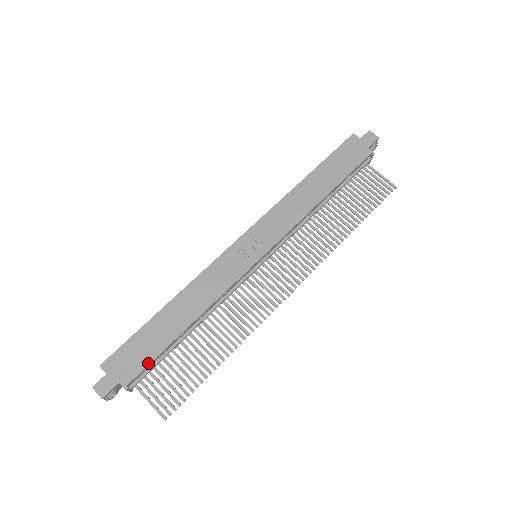
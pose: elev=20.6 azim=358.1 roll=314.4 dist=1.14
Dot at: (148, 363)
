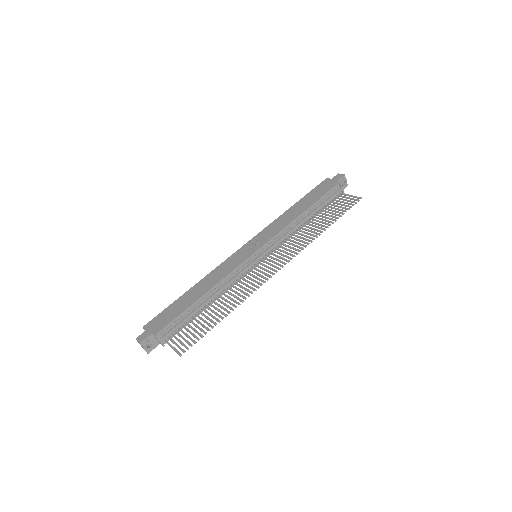
Dot at: (172, 320)
